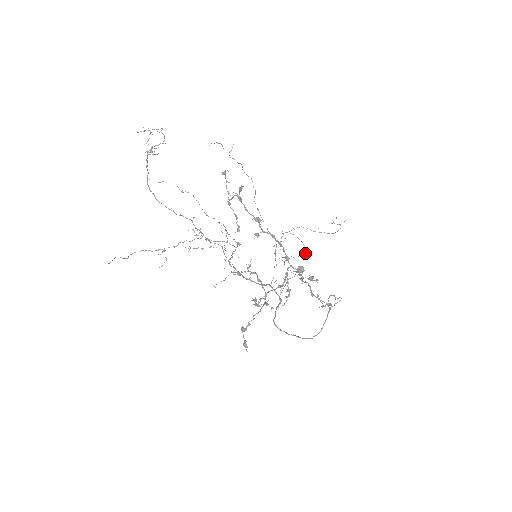
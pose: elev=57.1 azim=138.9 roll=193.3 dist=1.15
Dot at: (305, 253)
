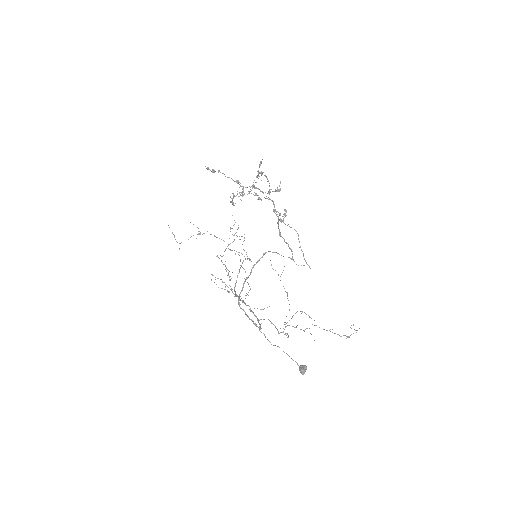
Dot at: (306, 314)
